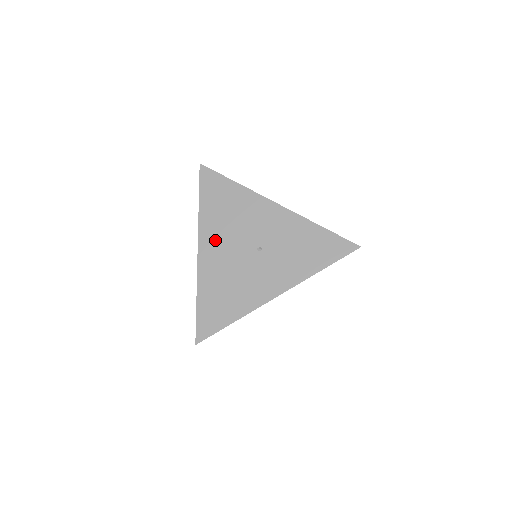
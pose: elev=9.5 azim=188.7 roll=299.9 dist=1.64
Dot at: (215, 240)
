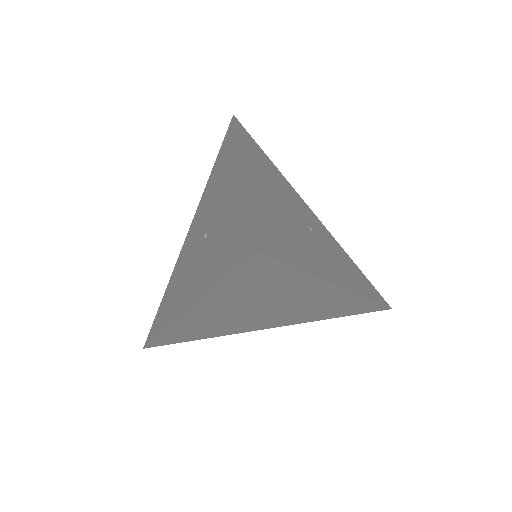
Dot at: (198, 218)
